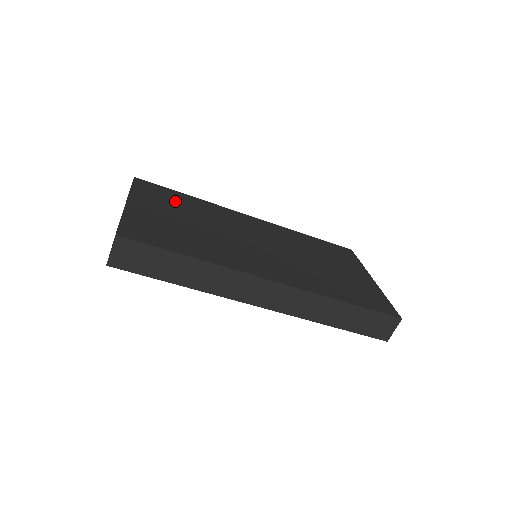
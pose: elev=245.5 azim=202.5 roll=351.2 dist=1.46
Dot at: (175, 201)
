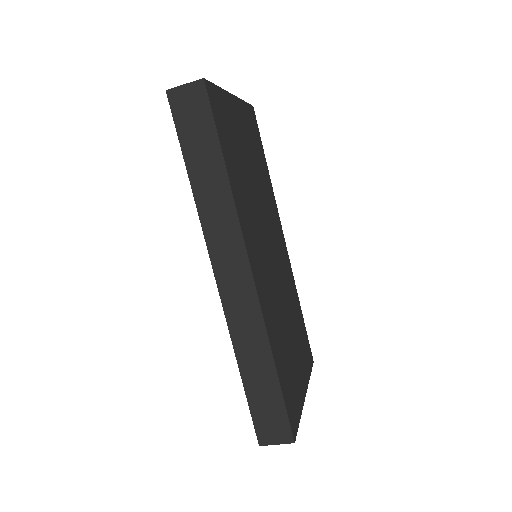
Dot at: (257, 151)
